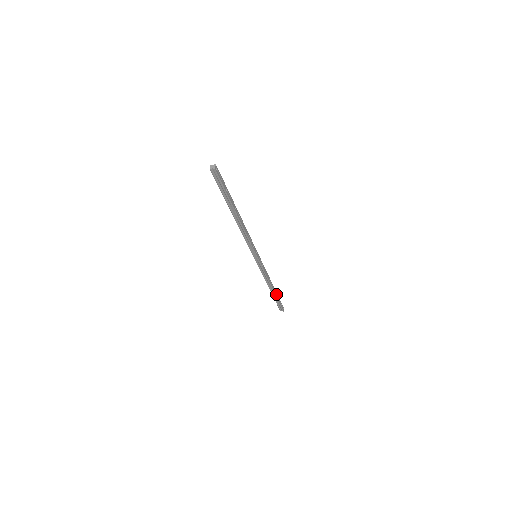
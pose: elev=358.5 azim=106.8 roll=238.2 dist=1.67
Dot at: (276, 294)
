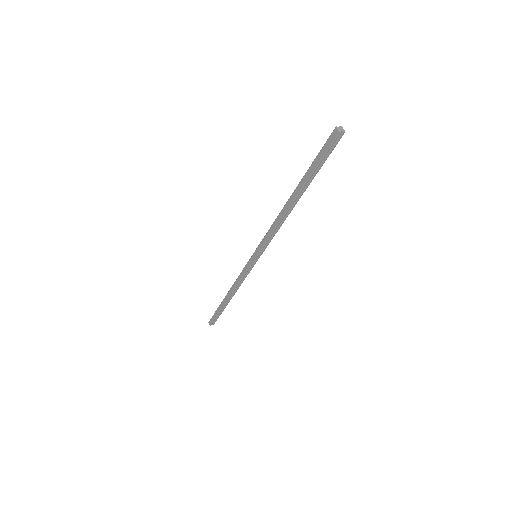
Dot at: (225, 304)
